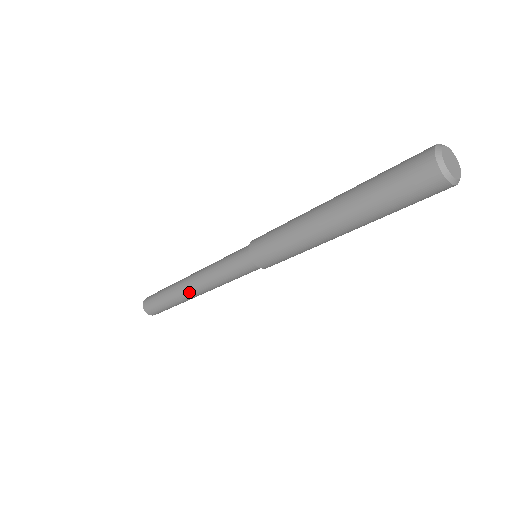
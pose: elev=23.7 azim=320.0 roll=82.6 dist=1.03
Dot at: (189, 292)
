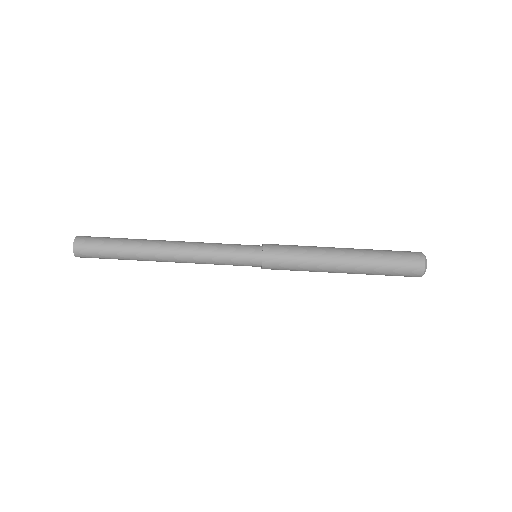
Dot at: (165, 241)
